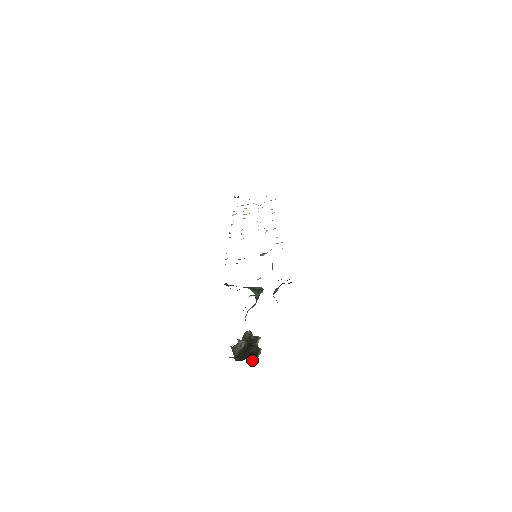
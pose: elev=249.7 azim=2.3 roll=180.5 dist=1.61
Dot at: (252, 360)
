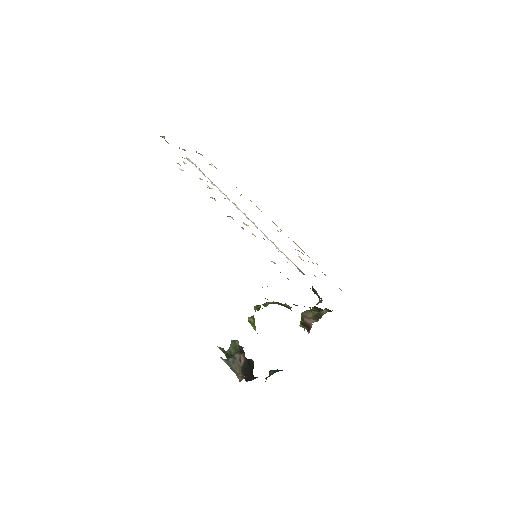
Dot at: occluded
